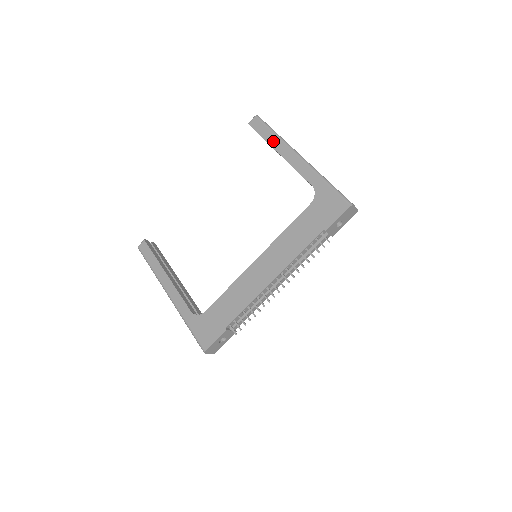
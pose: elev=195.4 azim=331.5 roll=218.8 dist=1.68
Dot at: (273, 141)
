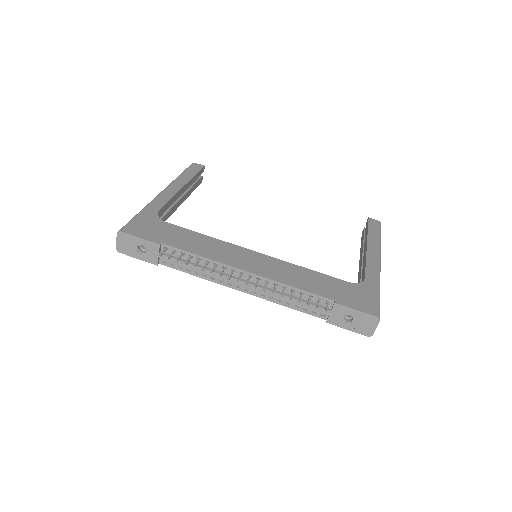
Dot at: (373, 238)
